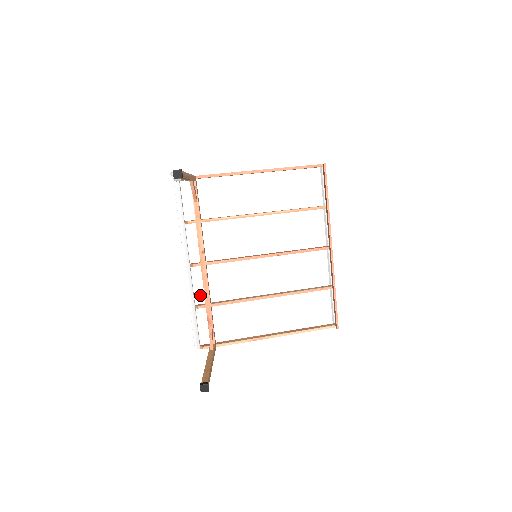
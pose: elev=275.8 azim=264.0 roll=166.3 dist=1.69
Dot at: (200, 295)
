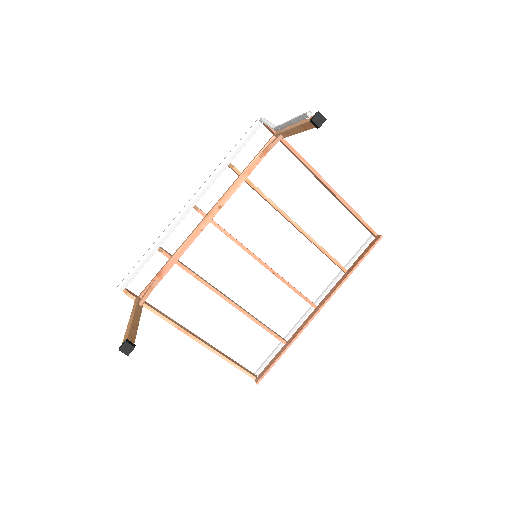
Dot at: (174, 242)
